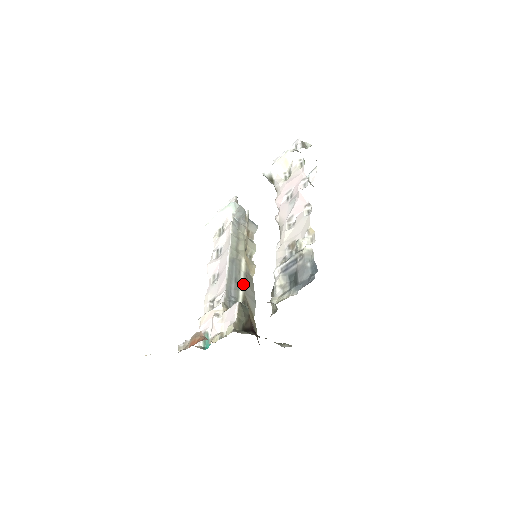
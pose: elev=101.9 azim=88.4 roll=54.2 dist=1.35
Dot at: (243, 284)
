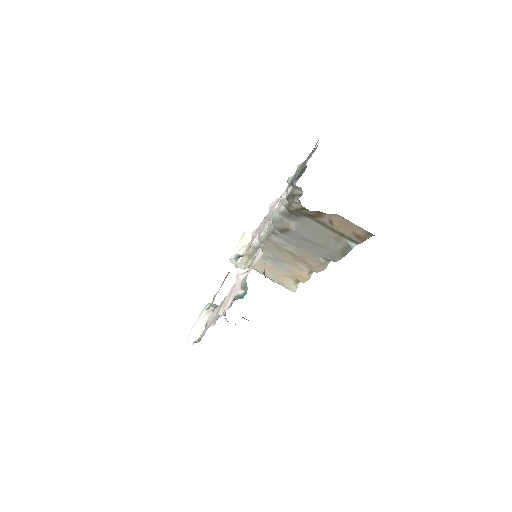
Dot at: occluded
